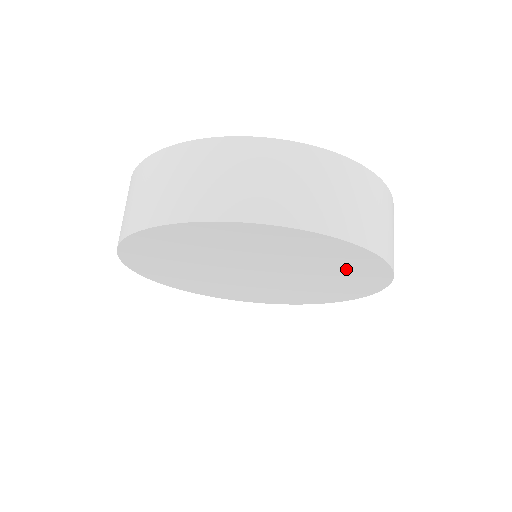
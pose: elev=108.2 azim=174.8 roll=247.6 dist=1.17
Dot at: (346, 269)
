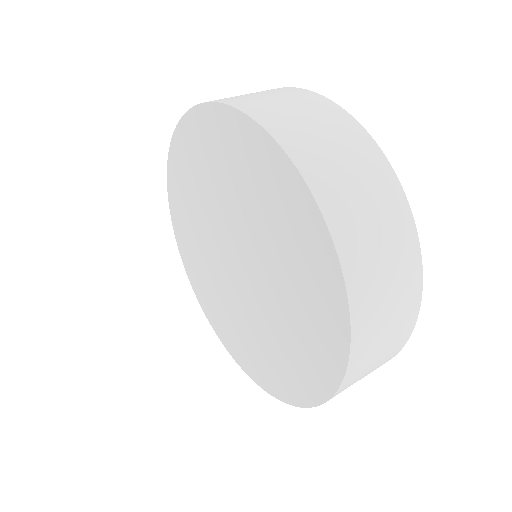
Dot at: (294, 242)
